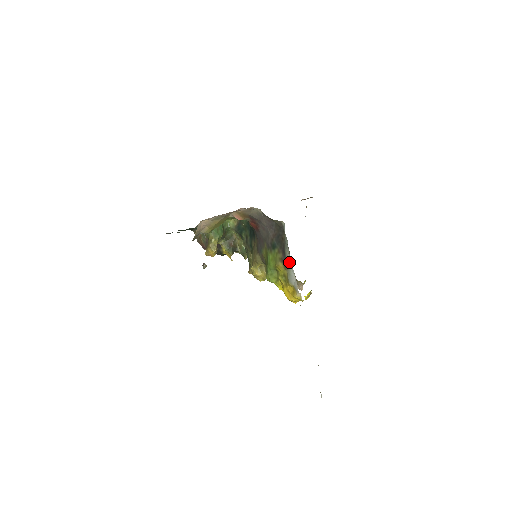
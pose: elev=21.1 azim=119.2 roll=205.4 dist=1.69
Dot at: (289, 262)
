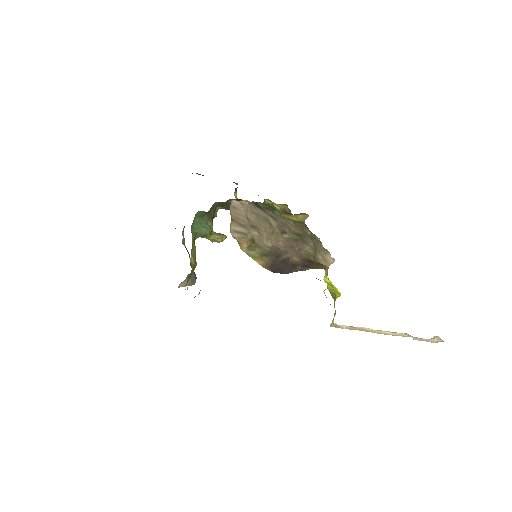
Dot at: occluded
